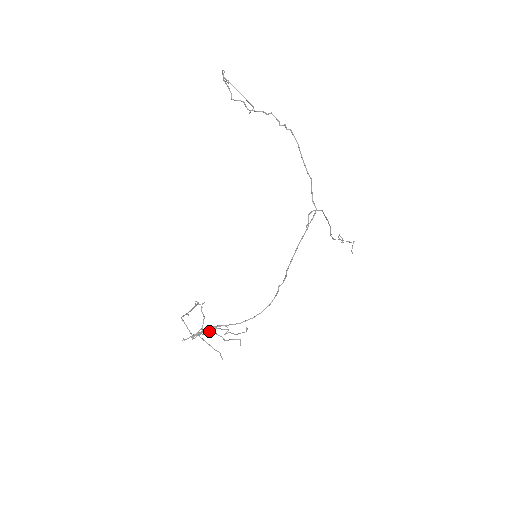
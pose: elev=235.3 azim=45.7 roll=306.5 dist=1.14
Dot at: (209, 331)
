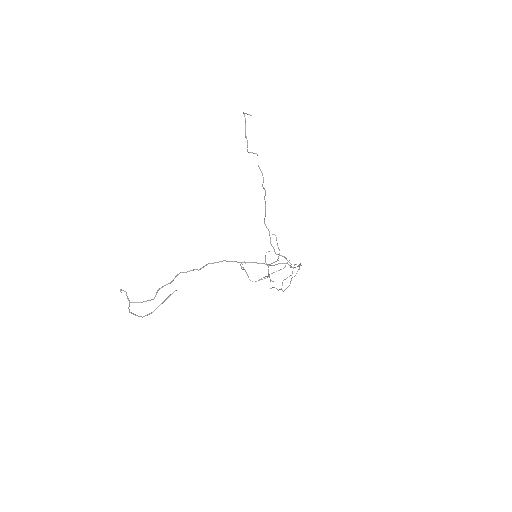
Dot at: (282, 284)
